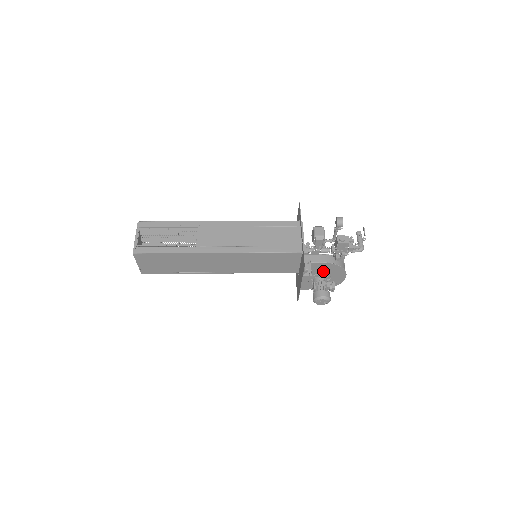
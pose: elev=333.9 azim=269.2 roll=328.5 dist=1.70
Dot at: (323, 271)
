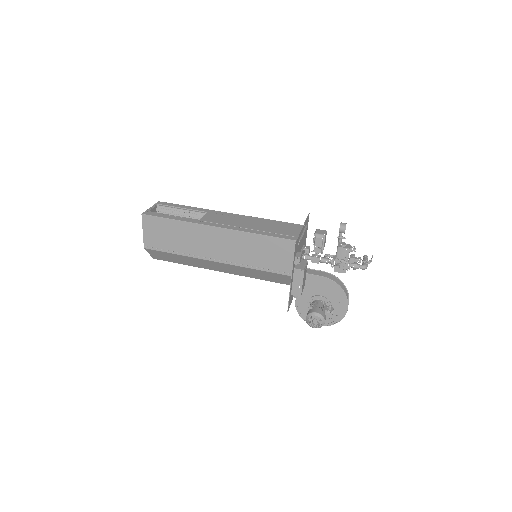
Dot at: (323, 292)
